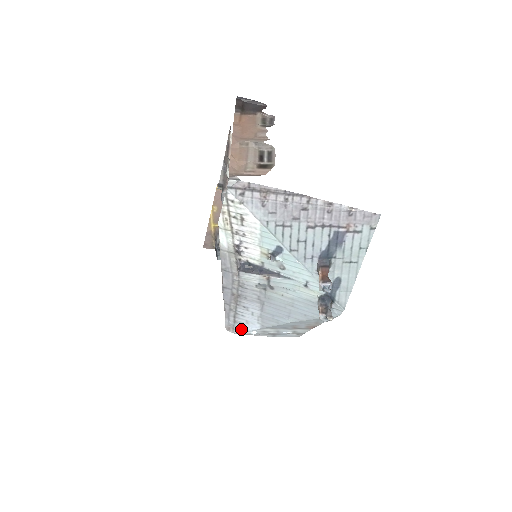
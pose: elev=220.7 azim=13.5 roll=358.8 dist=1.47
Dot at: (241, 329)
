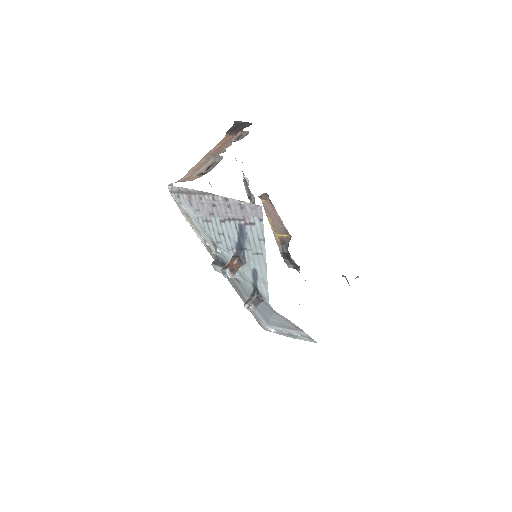
Dot at: (263, 325)
